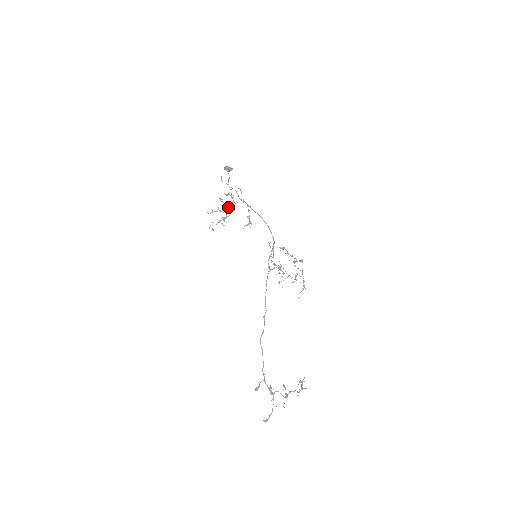
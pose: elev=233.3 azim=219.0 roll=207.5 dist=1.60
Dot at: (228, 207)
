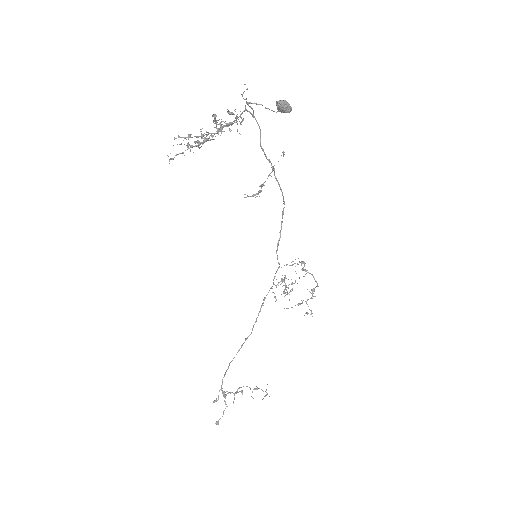
Dot at: (219, 130)
